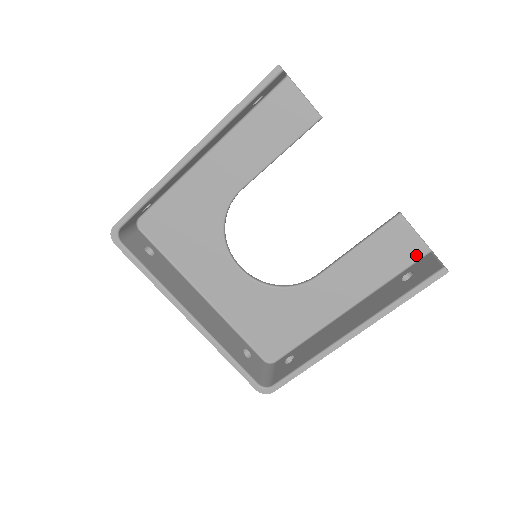
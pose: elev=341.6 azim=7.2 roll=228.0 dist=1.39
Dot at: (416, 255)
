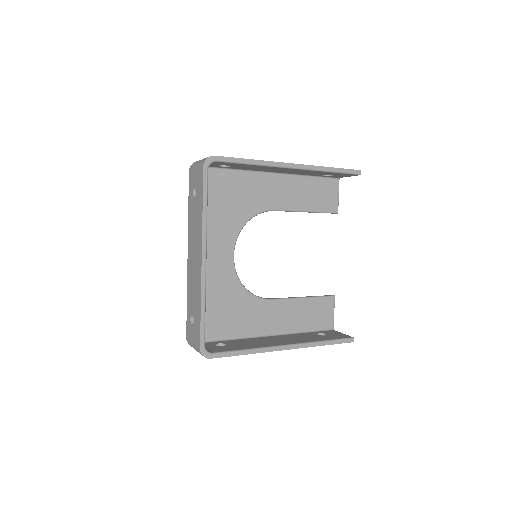
Dot at: (326, 326)
